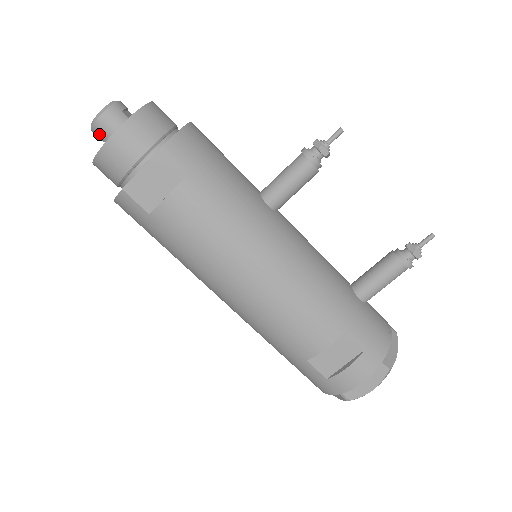
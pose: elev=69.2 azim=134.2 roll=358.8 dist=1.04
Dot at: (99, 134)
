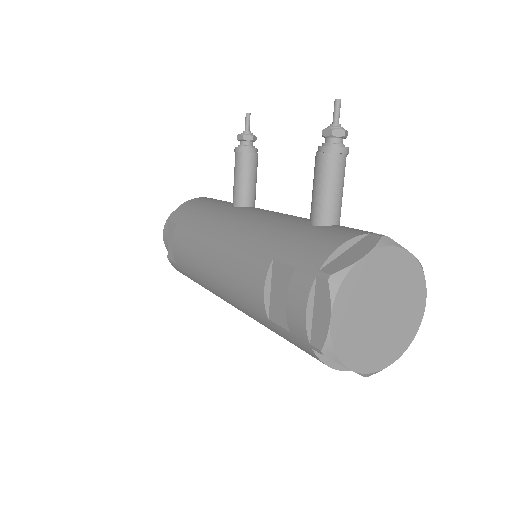
Dot at: occluded
